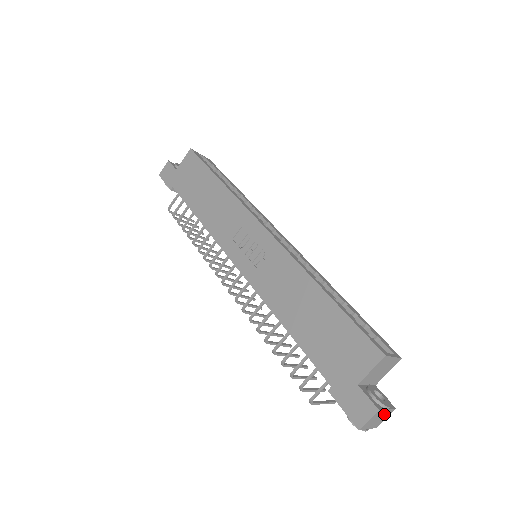
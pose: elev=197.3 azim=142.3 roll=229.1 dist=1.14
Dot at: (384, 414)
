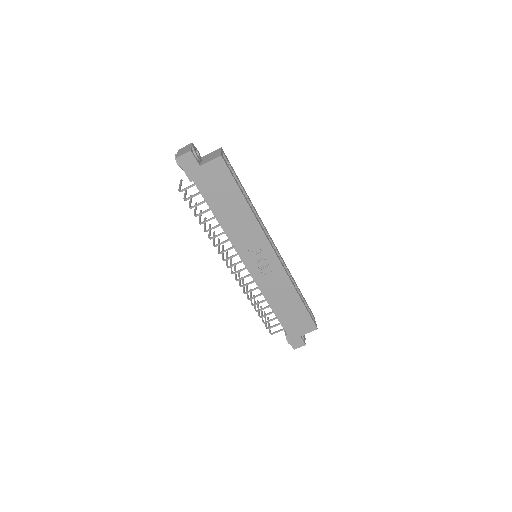
Dot at: occluded
